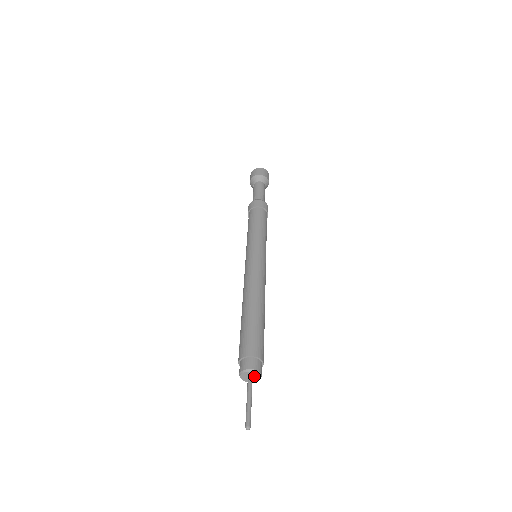
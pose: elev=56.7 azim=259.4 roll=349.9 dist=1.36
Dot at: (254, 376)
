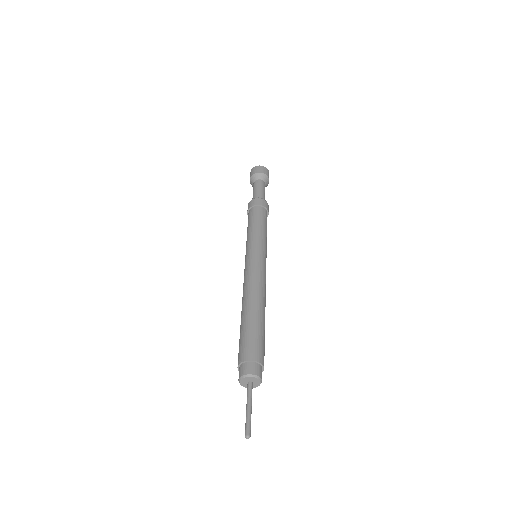
Dot at: (254, 381)
